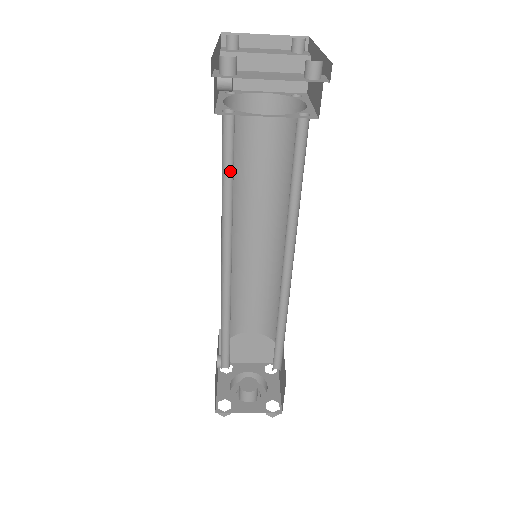
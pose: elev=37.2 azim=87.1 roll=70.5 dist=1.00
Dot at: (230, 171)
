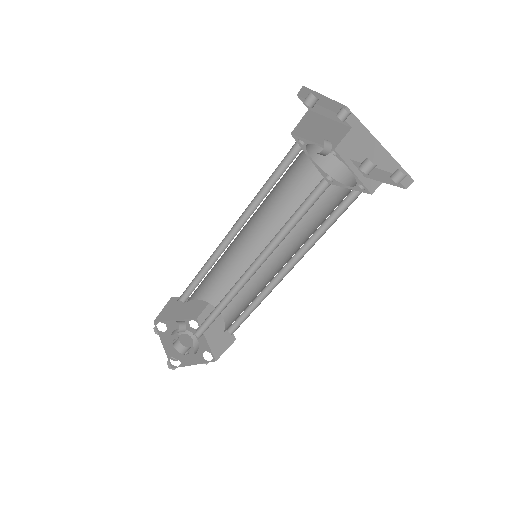
Dot at: (298, 211)
